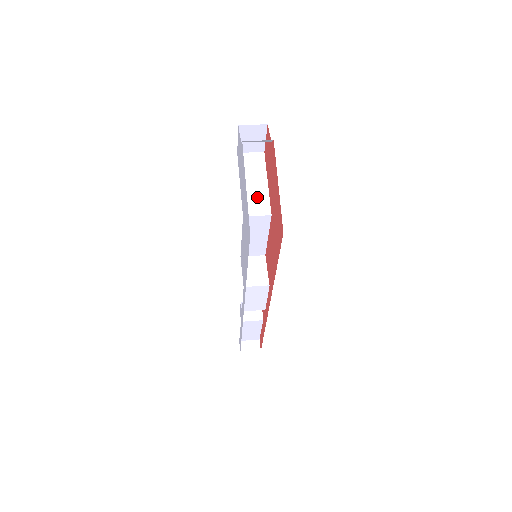
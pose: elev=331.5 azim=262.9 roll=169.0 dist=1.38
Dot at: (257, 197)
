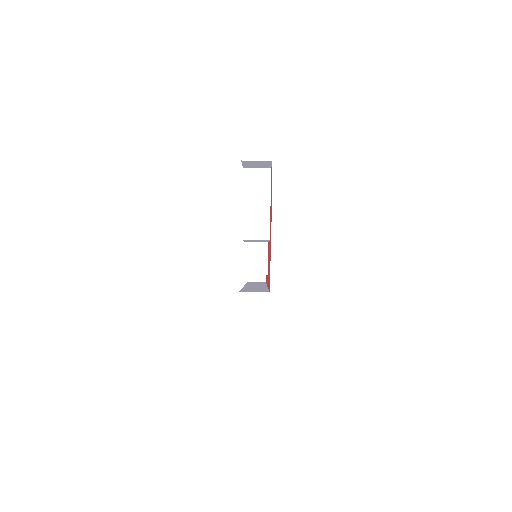
Dot at: (258, 220)
